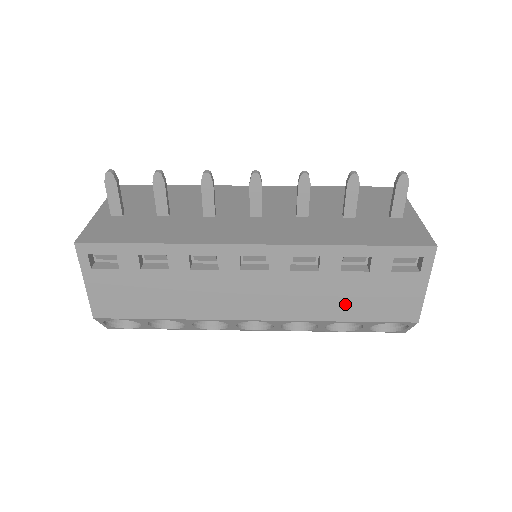
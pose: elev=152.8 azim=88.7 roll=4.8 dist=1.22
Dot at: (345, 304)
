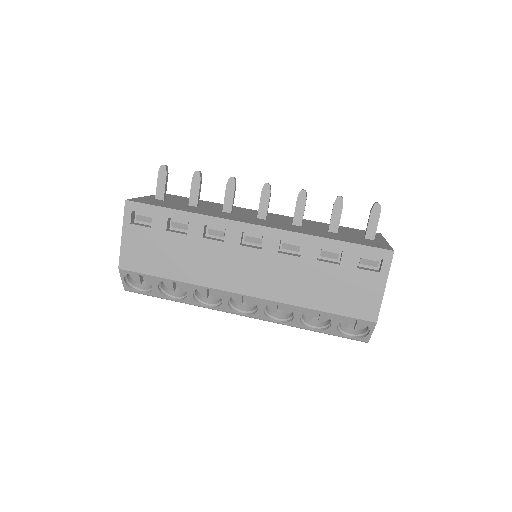
Dot at: (318, 292)
